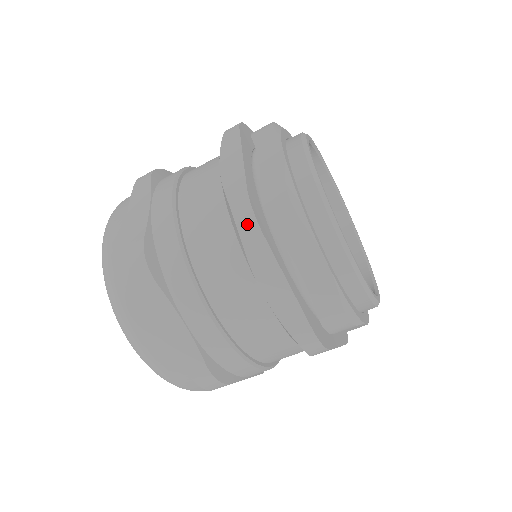
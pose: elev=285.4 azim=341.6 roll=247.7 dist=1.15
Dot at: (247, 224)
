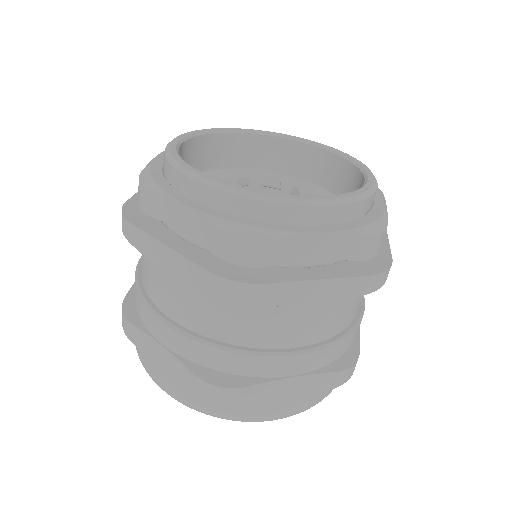
Dot at: (245, 293)
